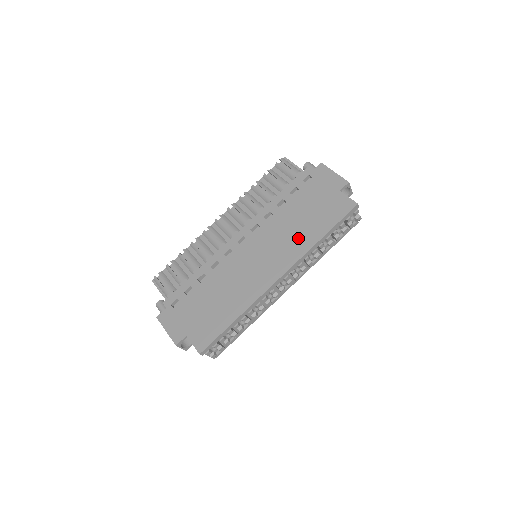
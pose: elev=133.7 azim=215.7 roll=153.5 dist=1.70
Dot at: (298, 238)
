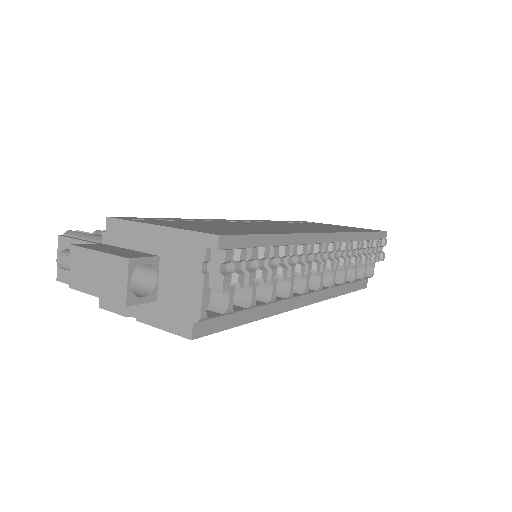
Dot at: (331, 228)
